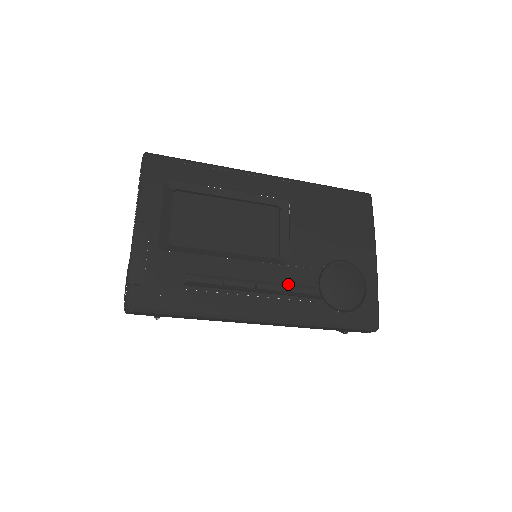
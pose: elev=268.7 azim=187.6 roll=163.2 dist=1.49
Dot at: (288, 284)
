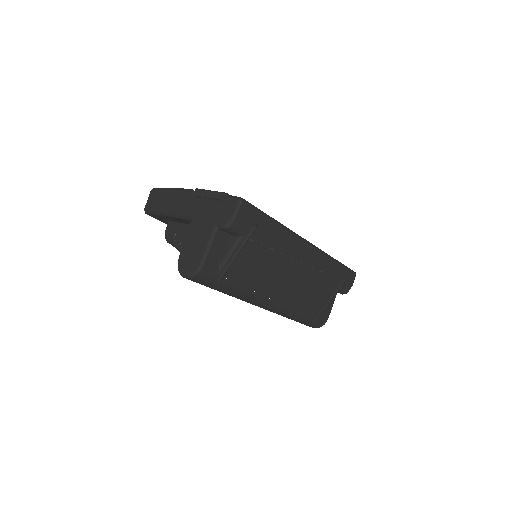
Dot at: occluded
